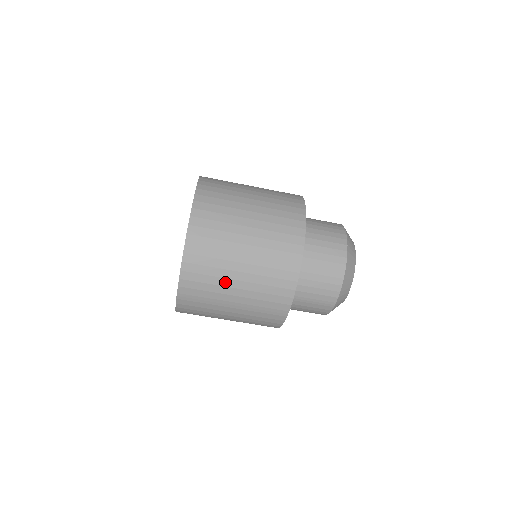
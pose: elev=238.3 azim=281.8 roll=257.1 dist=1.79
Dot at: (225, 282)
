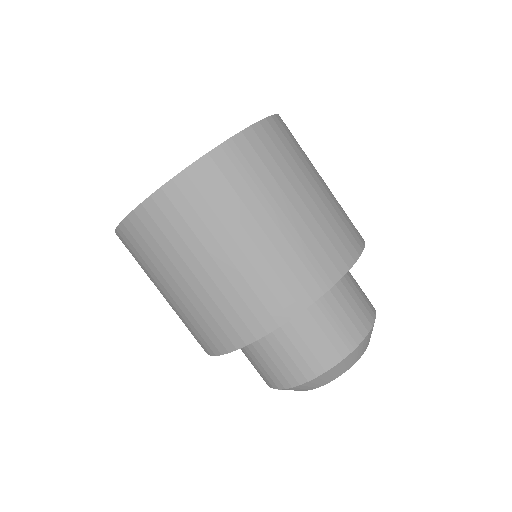
Dot at: (294, 180)
